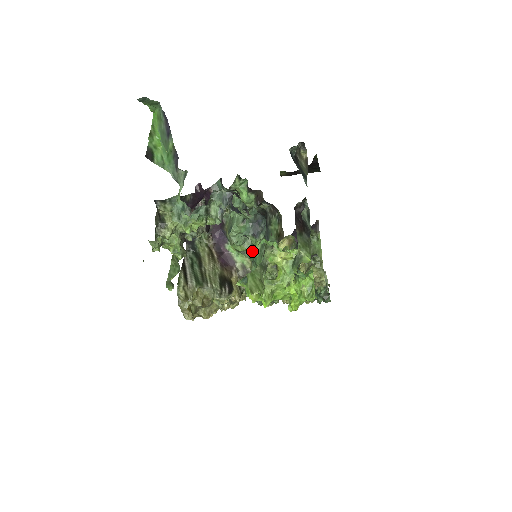
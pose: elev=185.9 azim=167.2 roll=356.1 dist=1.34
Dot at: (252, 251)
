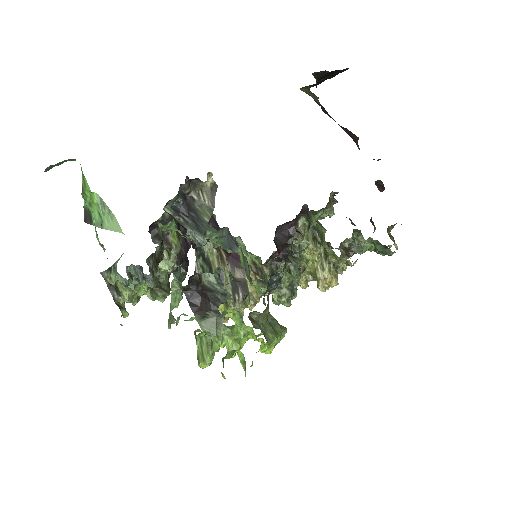
Dot at: occluded
